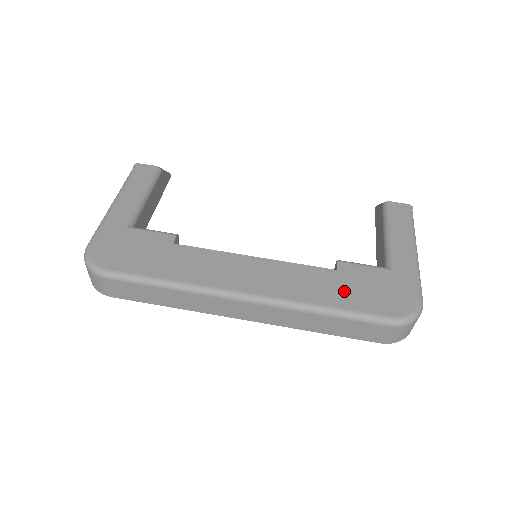
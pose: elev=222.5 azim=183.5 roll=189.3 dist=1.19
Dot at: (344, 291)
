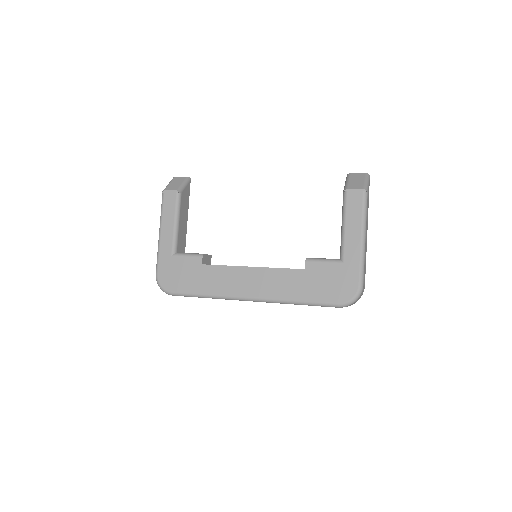
Dot at: (309, 287)
